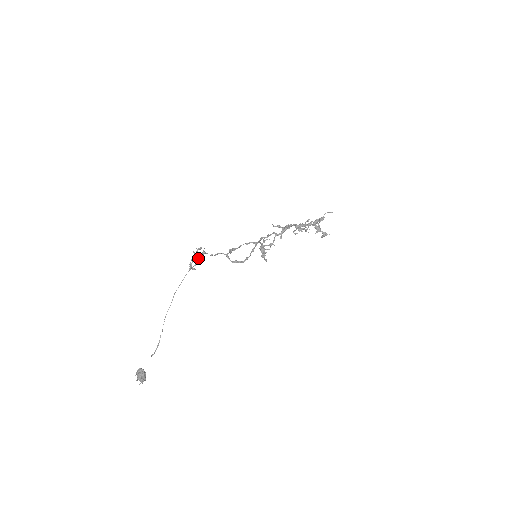
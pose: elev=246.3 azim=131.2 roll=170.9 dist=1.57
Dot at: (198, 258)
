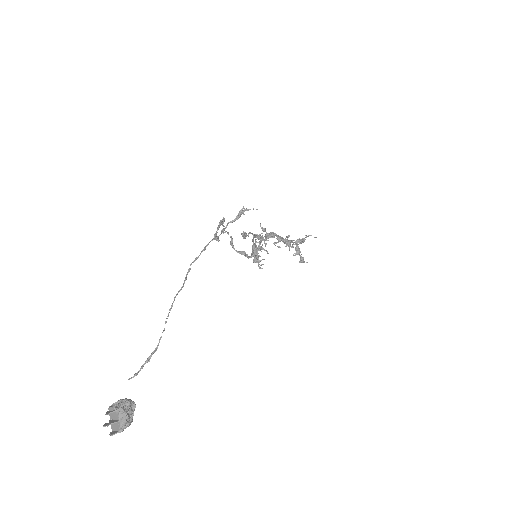
Dot at: occluded
